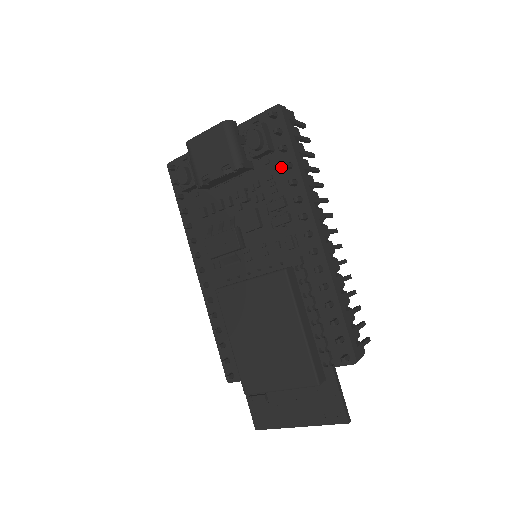
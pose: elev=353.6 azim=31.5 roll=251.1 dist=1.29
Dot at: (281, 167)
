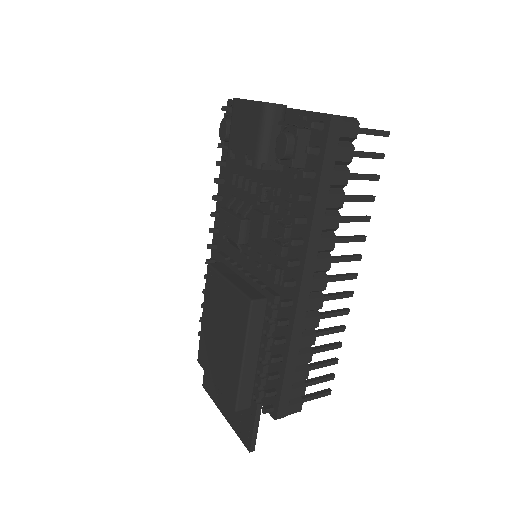
Dot at: (302, 192)
